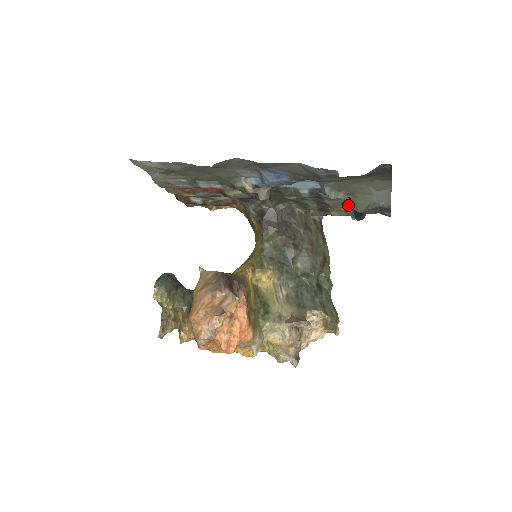
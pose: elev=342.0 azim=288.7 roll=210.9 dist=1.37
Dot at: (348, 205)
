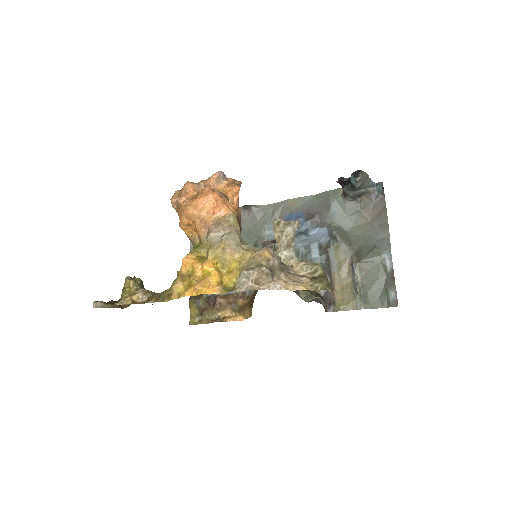
Dot at: (352, 261)
